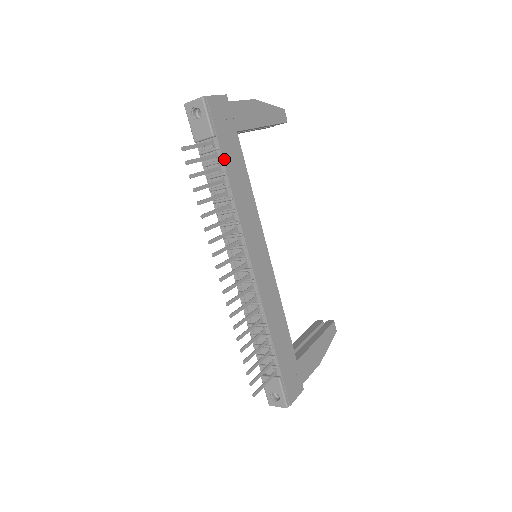
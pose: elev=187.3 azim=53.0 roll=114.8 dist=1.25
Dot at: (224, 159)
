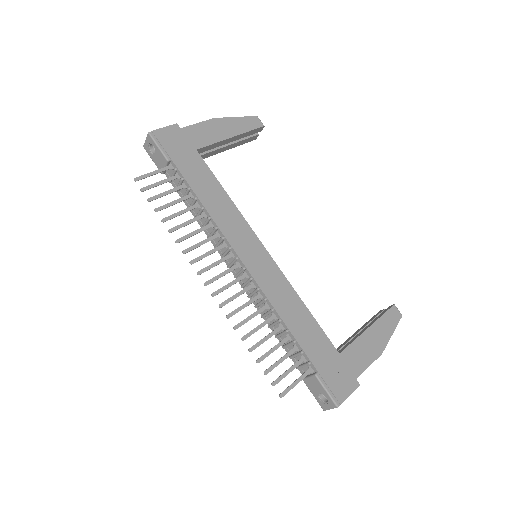
Dot at: (185, 176)
